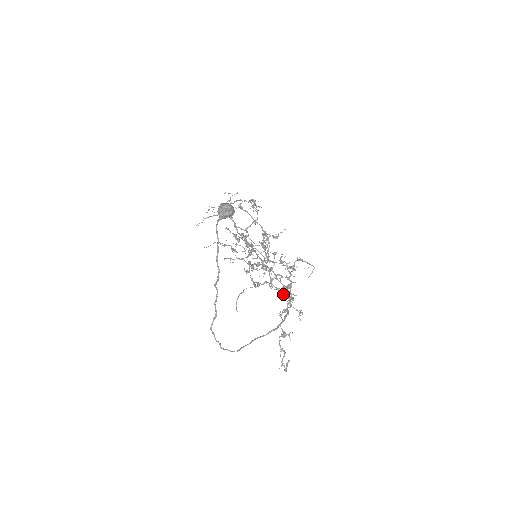
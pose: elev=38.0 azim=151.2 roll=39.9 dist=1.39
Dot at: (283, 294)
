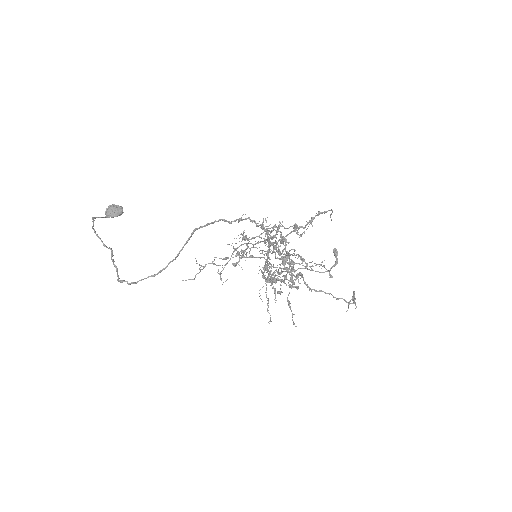
Dot at: occluded
